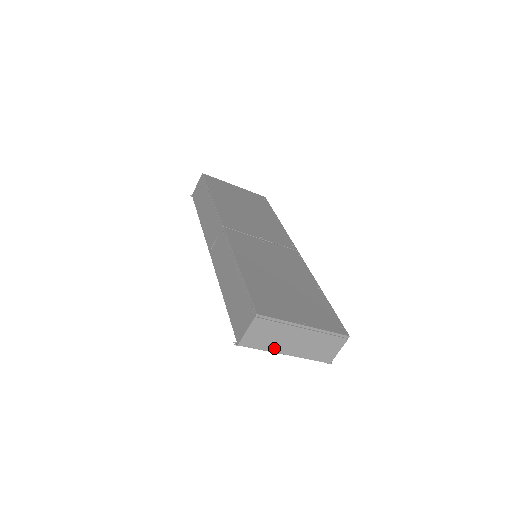
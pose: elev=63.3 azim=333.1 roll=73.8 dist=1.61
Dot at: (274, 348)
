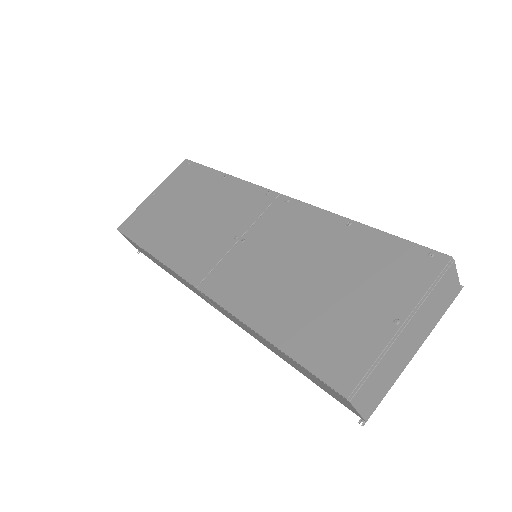
Dot at: (398, 371)
